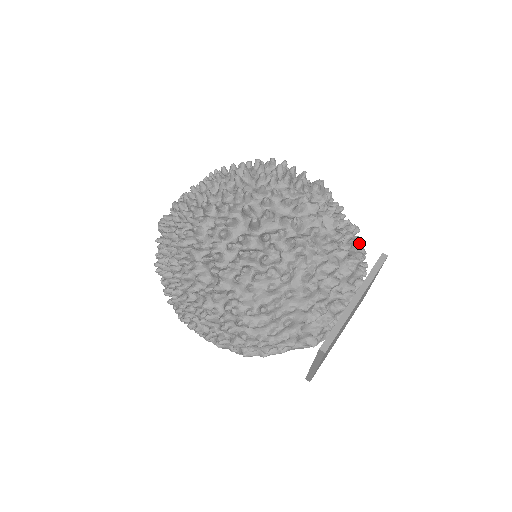
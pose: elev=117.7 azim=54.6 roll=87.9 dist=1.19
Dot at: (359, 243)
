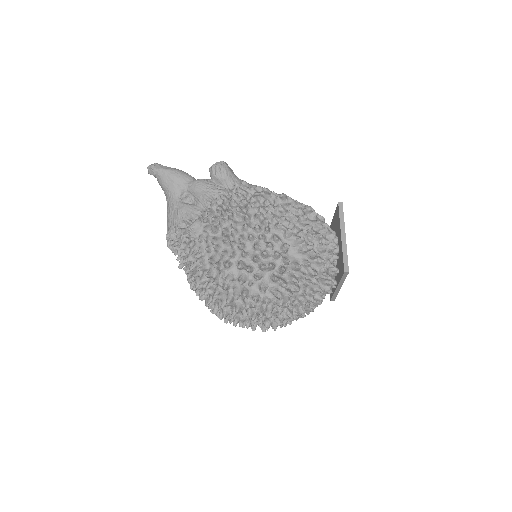
Dot at: occluded
